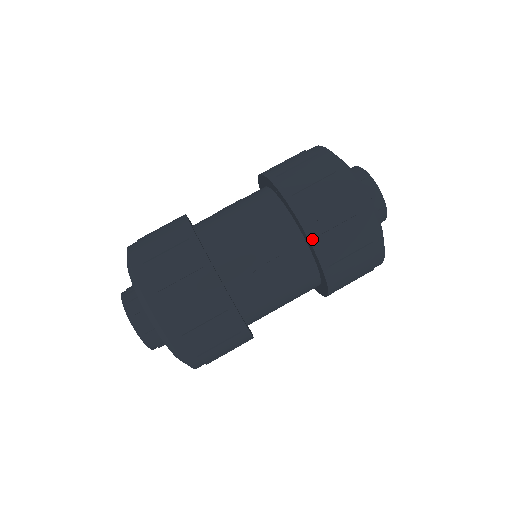
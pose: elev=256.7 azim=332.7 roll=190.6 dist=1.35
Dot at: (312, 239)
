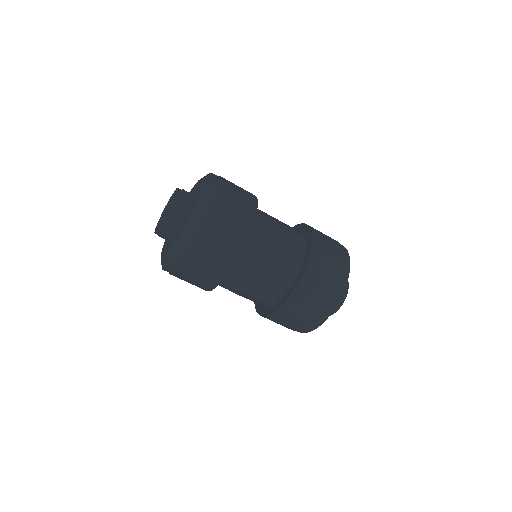
Dot at: (306, 271)
